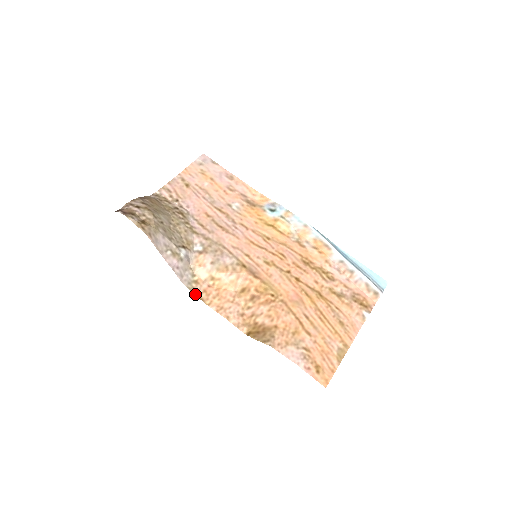
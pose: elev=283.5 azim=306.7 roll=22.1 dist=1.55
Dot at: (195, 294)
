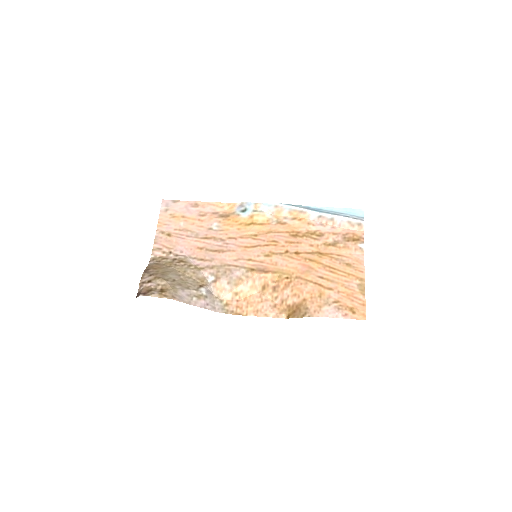
Dot at: (232, 314)
